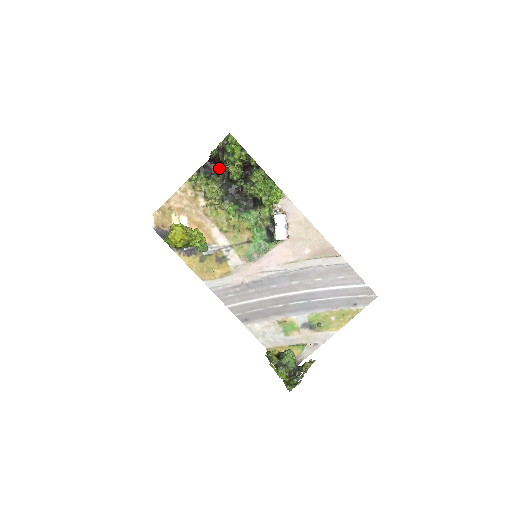
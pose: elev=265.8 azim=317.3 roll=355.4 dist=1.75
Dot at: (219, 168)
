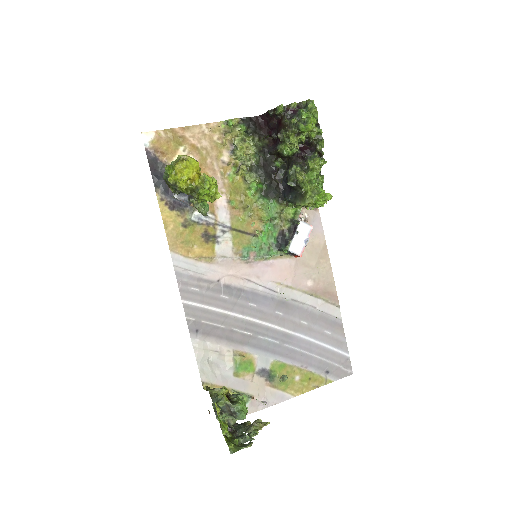
Dot at: (266, 132)
